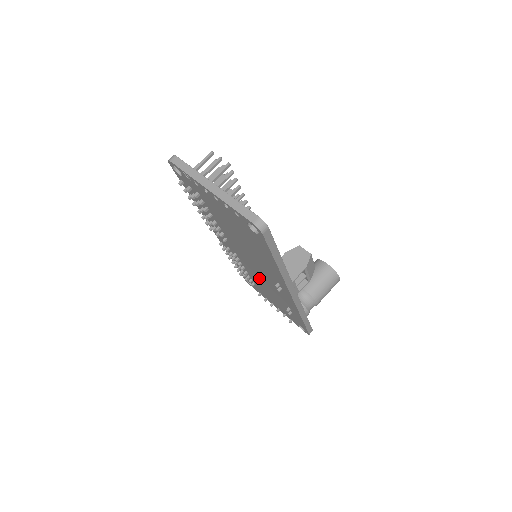
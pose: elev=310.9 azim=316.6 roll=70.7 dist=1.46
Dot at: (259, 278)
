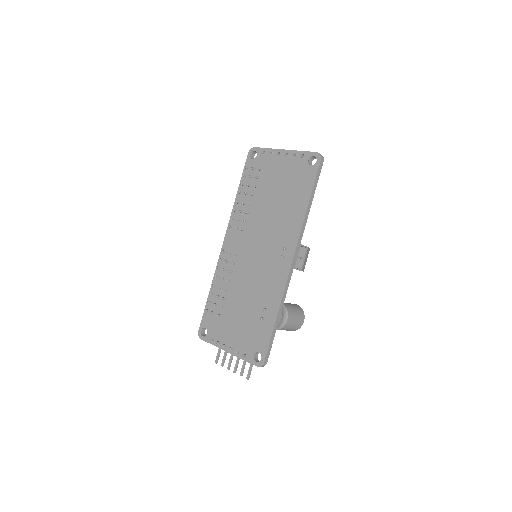
Dot at: (247, 280)
